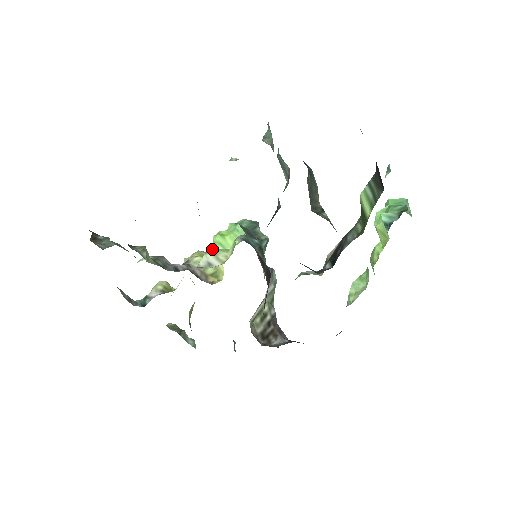
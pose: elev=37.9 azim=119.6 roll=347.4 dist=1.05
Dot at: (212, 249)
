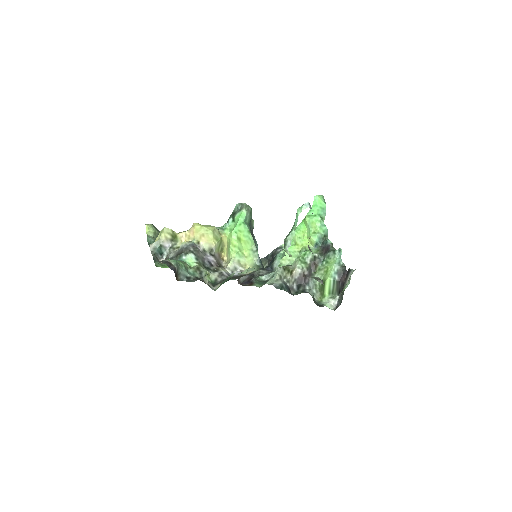
Dot at: (230, 246)
